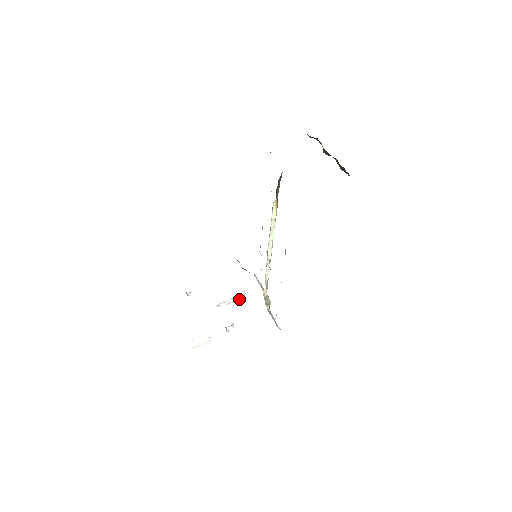
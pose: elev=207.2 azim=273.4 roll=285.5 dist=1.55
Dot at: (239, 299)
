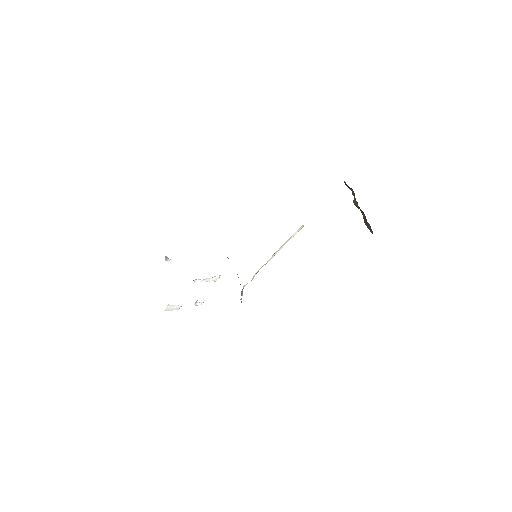
Dot at: (212, 280)
